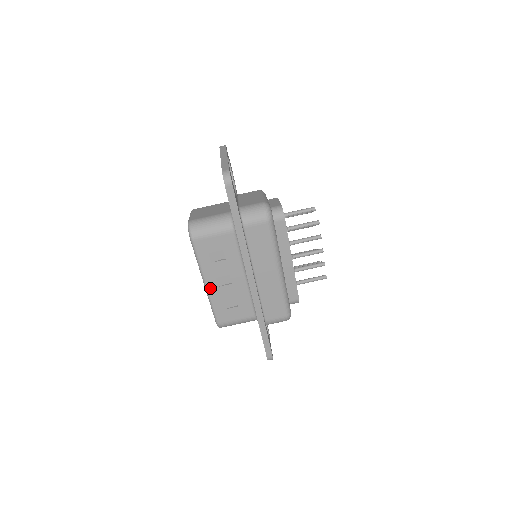
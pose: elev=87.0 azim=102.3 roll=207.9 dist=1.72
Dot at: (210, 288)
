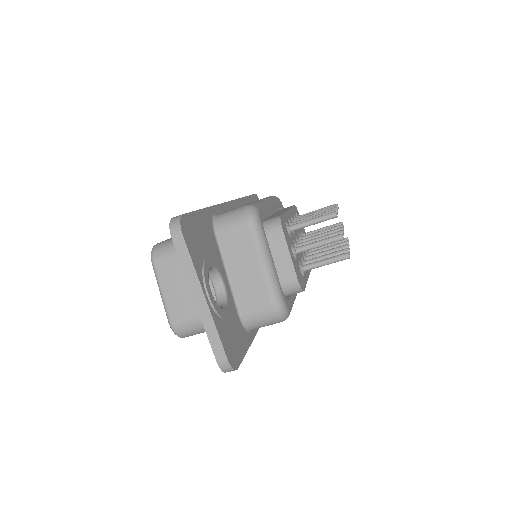
Dot at: occluded
